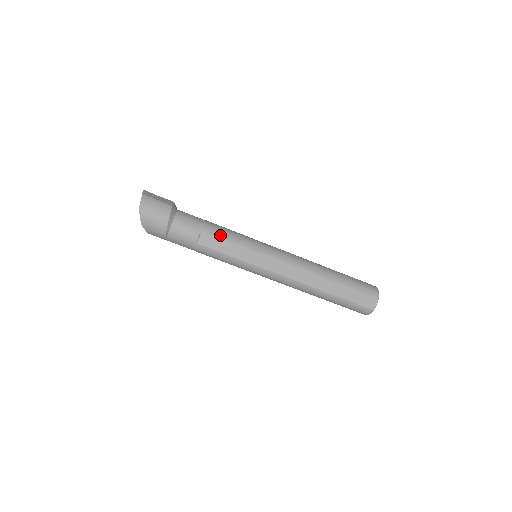
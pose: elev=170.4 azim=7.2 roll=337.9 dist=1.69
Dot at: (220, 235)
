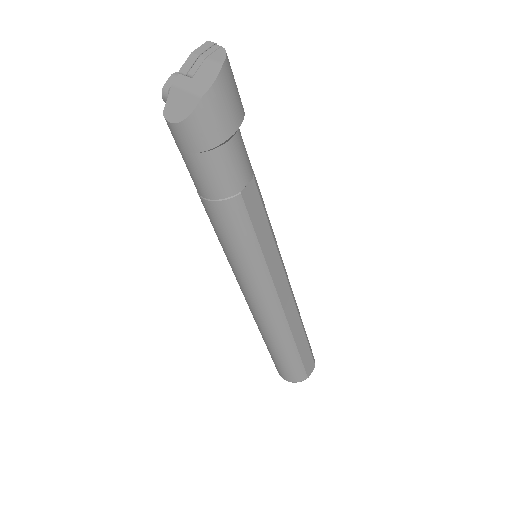
Dot at: occluded
